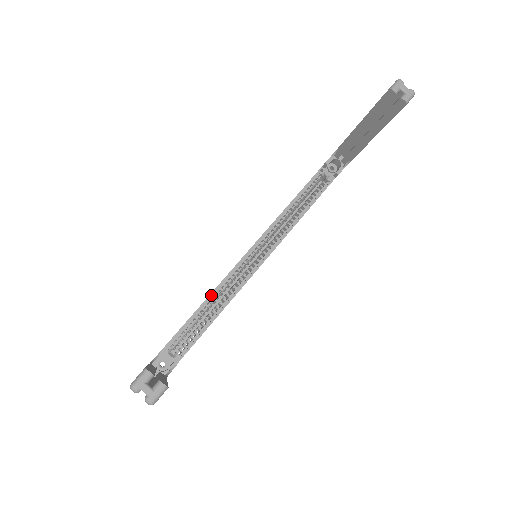
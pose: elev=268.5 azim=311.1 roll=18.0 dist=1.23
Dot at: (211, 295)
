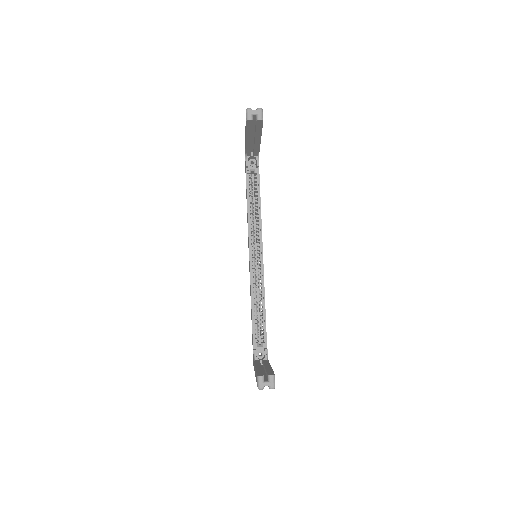
Dot at: (252, 298)
